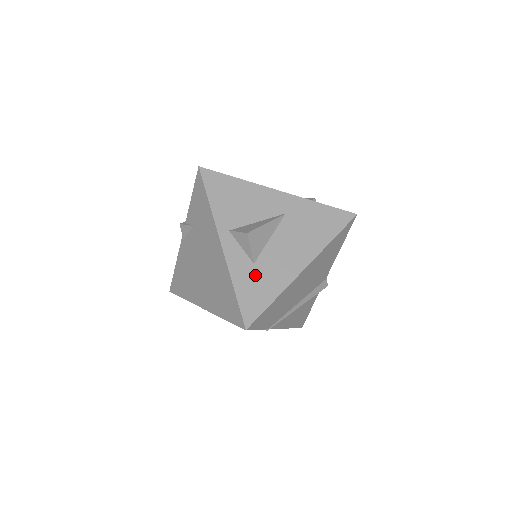
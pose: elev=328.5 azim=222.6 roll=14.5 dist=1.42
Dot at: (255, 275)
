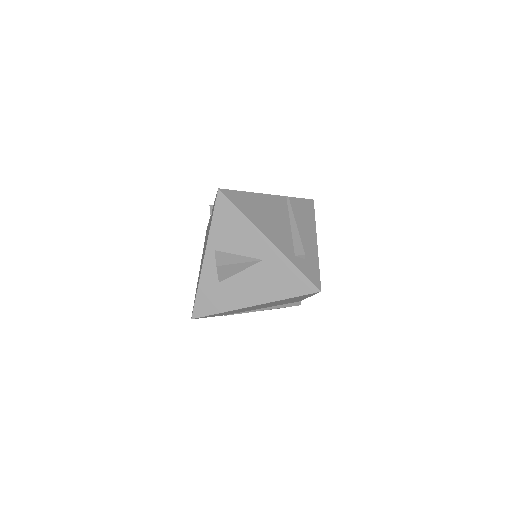
Dot at: (216, 290)
